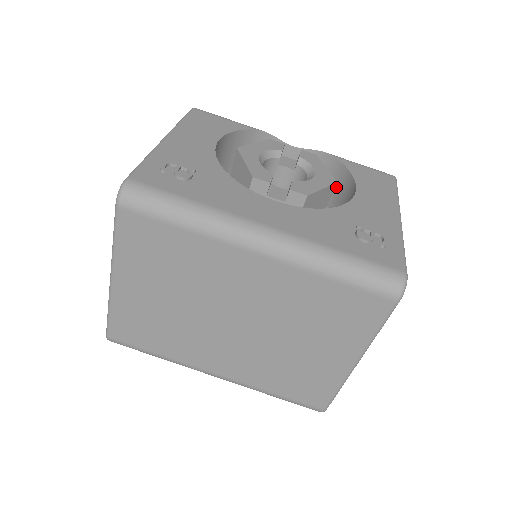
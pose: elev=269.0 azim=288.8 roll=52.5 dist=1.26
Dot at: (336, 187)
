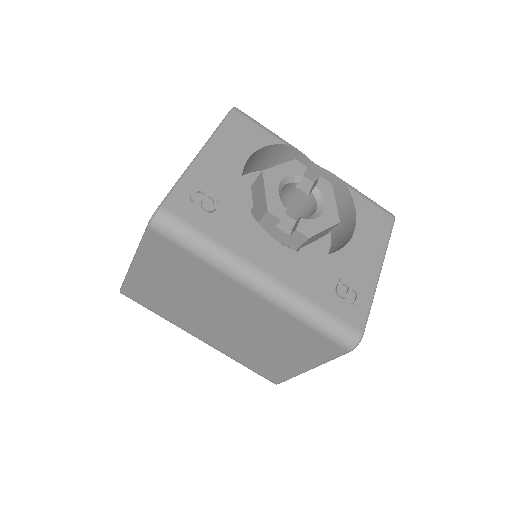
Dot at: (341, 213)
